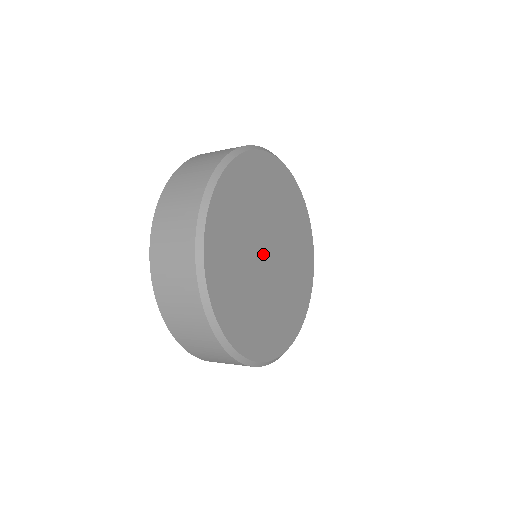
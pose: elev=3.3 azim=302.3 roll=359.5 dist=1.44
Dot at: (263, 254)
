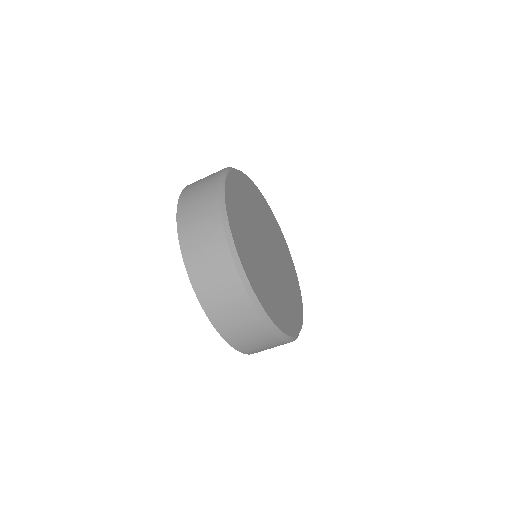
Dot at: (264, 242)
